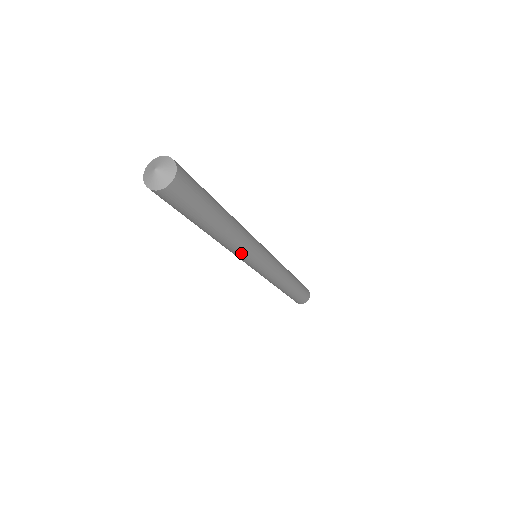
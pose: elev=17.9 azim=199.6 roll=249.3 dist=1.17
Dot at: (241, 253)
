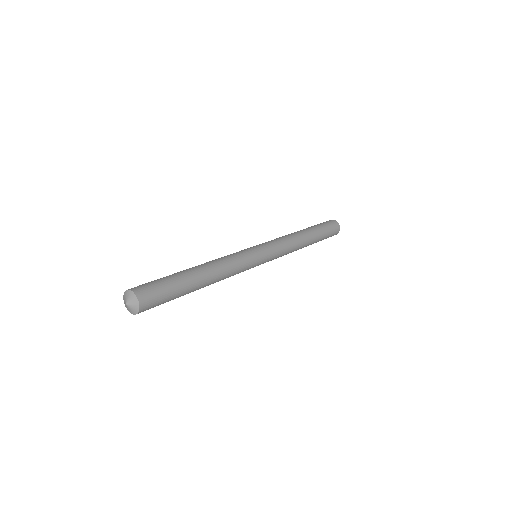
Dot at: occluded
